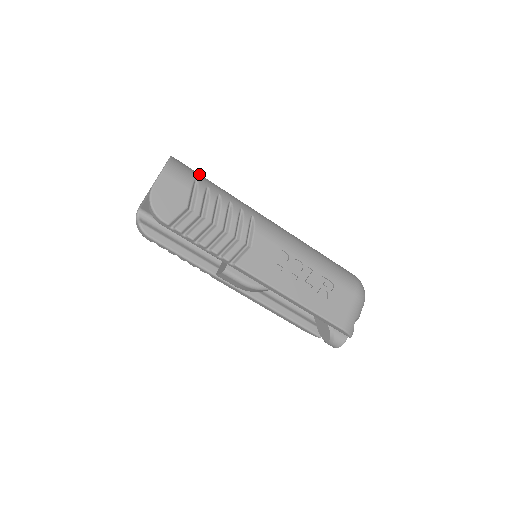
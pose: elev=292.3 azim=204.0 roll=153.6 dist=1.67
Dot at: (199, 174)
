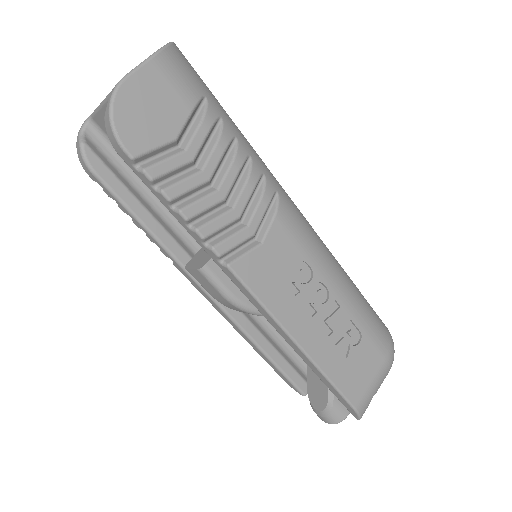
Dot at: (211, 92)
